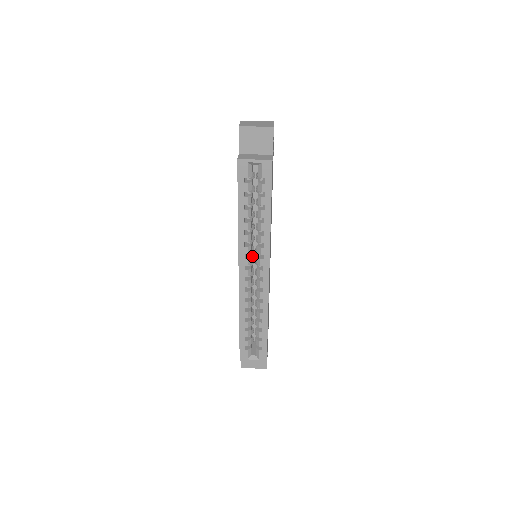
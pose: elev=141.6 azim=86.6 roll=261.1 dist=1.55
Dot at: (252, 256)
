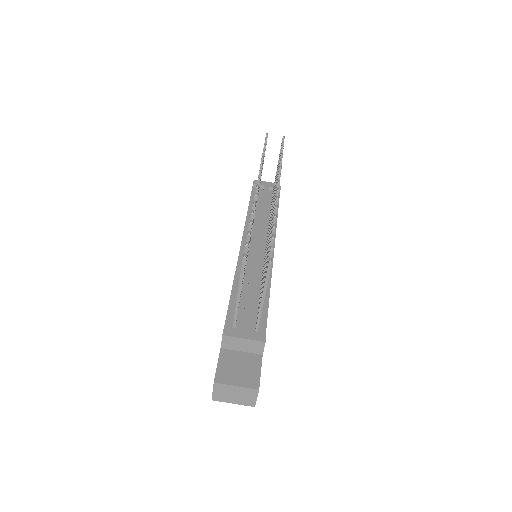
Dot at: occluded
